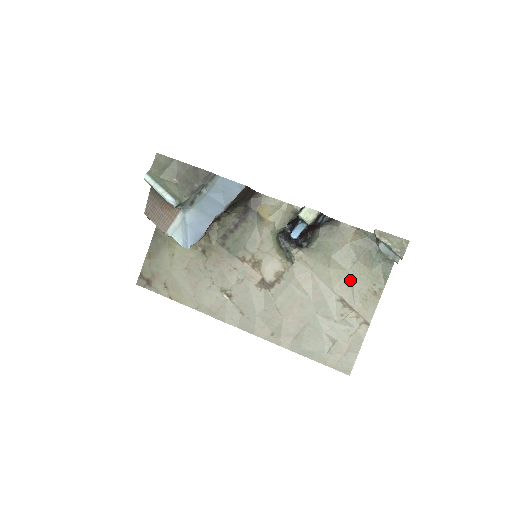
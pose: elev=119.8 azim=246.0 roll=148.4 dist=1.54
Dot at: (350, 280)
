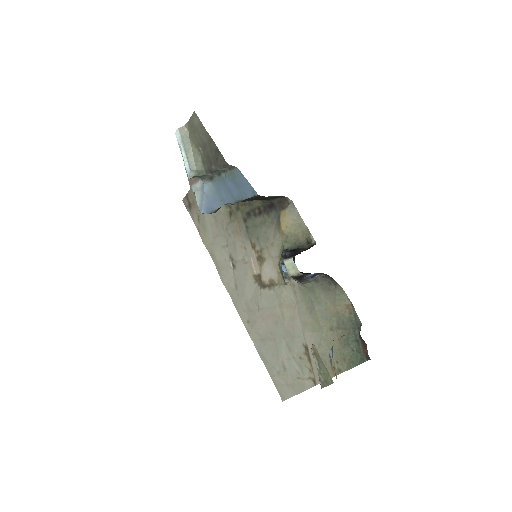
Dot at: (320, 340)
